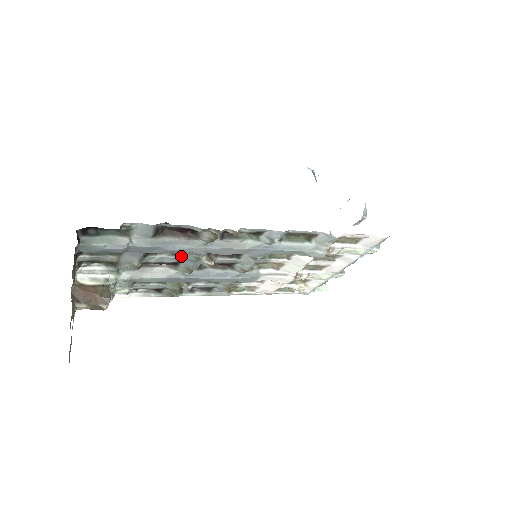
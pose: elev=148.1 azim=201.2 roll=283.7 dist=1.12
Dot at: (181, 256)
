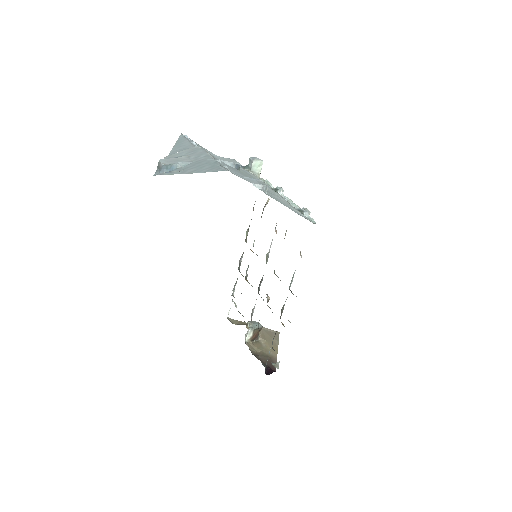
Dot at: occluded
